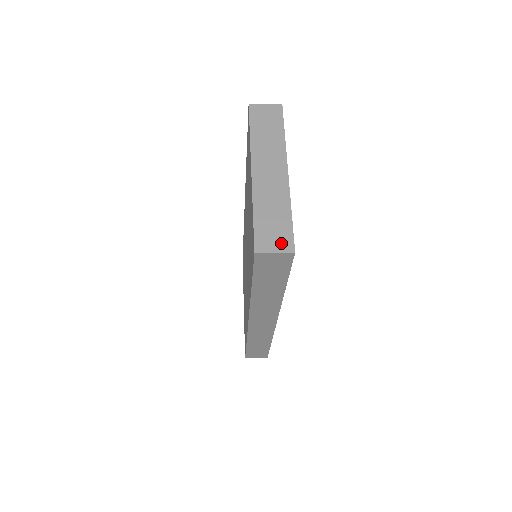
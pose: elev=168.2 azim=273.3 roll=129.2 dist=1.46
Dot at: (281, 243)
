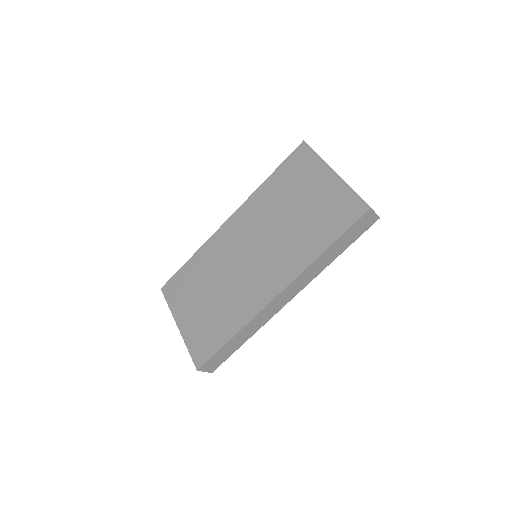
Dot at: occluded
